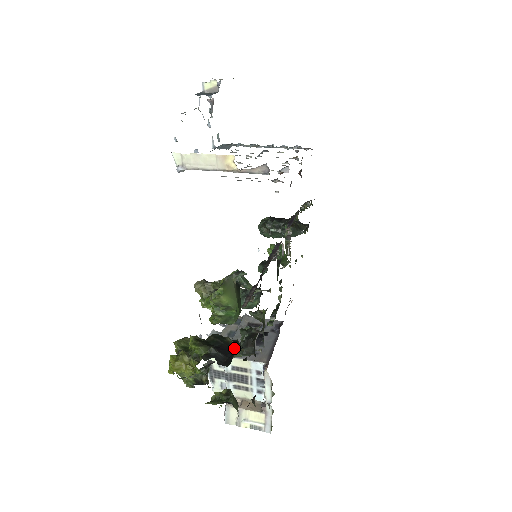
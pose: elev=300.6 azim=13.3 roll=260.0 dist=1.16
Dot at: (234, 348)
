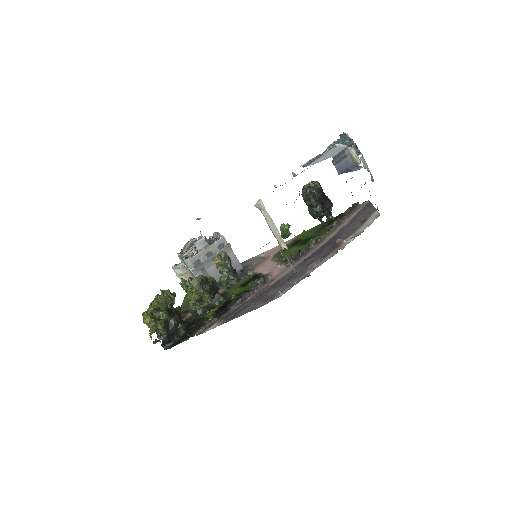
Dot at: (178, 335)
